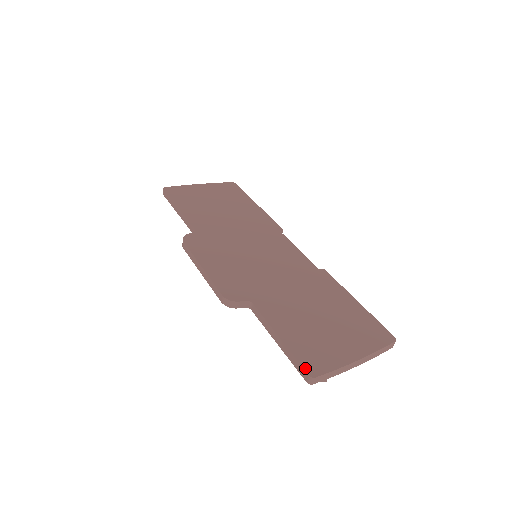
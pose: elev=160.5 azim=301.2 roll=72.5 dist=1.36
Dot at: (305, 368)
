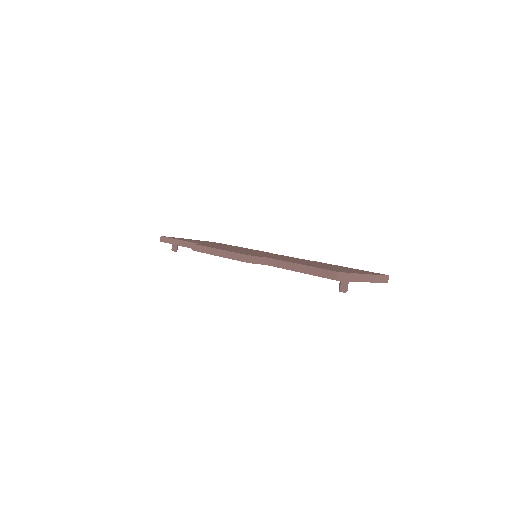
Dot at: (331, 270)
